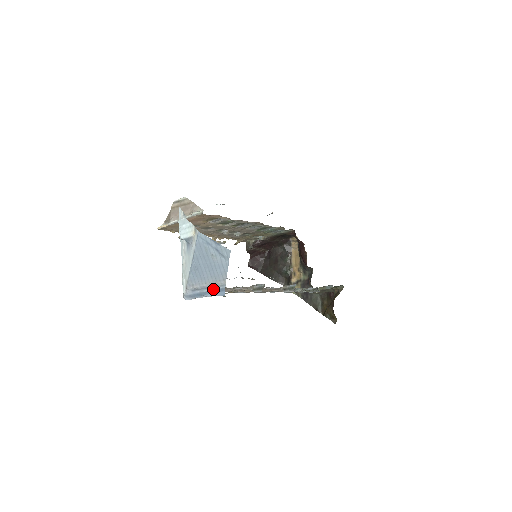
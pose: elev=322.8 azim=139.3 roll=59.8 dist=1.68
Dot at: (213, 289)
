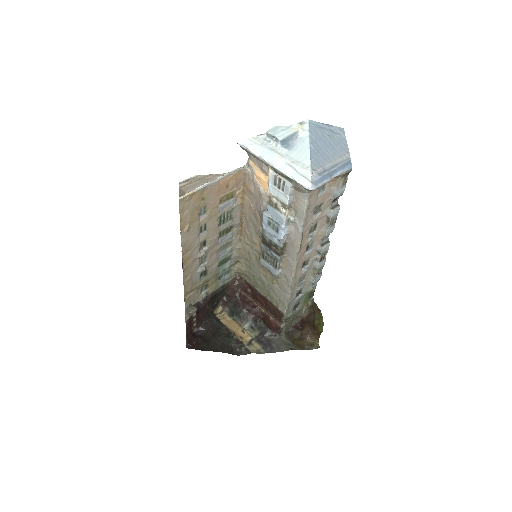
Dot at: (340, 165)
